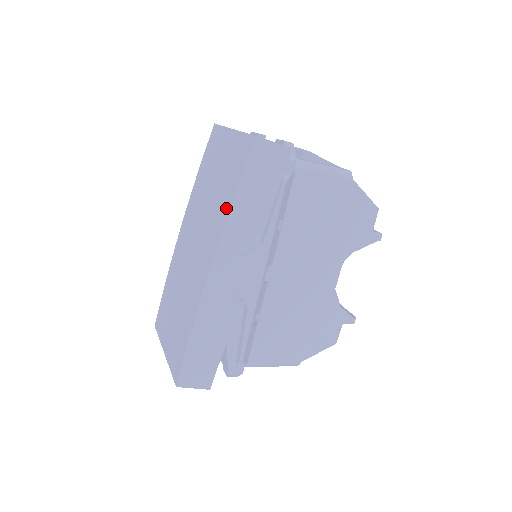
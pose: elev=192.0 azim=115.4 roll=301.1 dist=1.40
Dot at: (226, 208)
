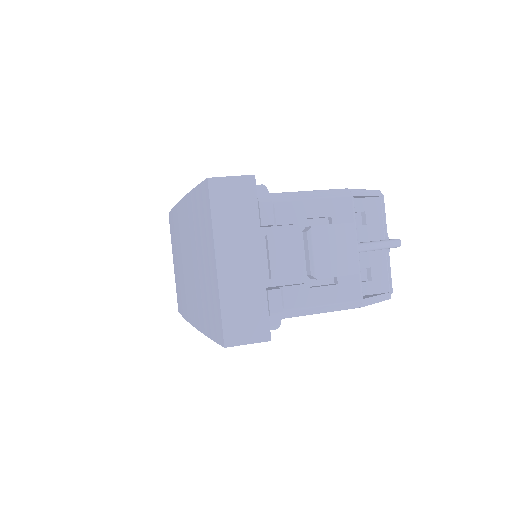
Dot at: (202, 324)
